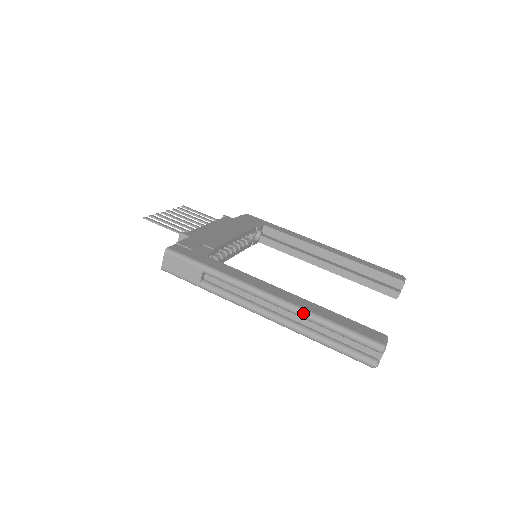
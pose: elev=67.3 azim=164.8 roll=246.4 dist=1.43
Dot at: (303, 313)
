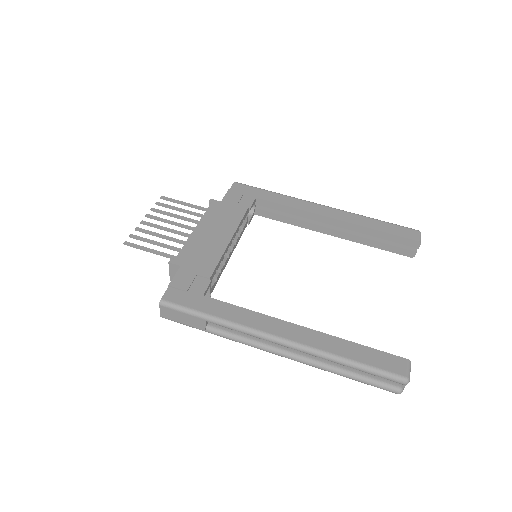
Dot at: (320, 355)
